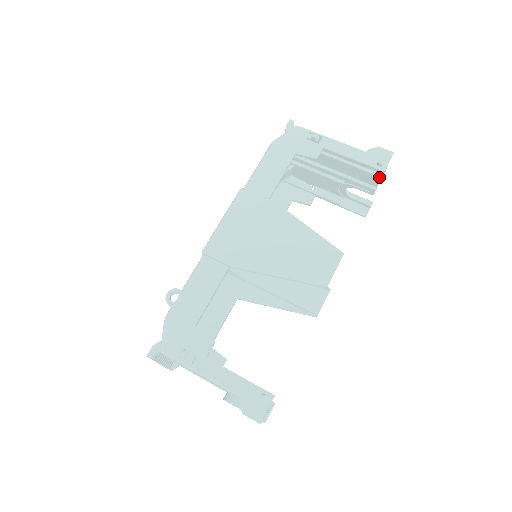
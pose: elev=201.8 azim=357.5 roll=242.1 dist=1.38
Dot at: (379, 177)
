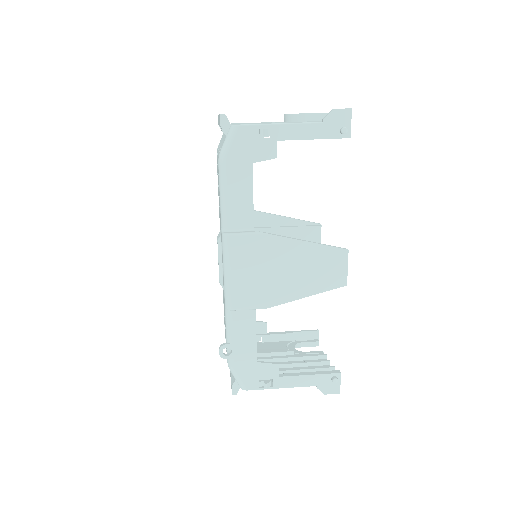
Dot at: occluded
